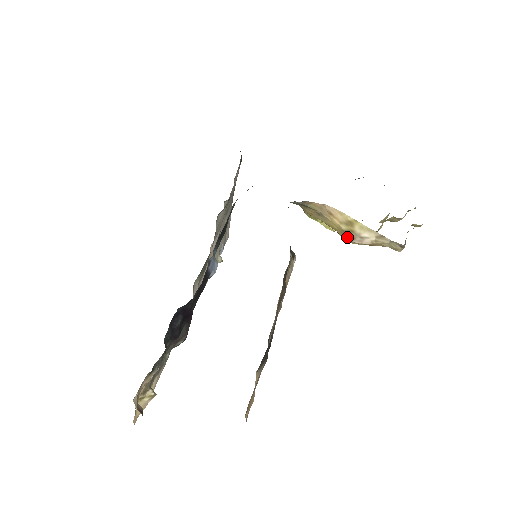
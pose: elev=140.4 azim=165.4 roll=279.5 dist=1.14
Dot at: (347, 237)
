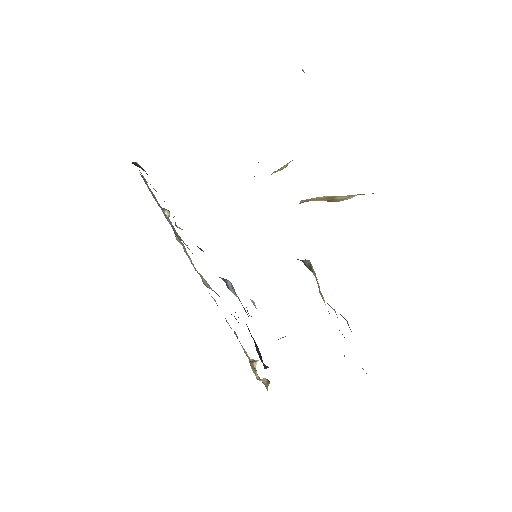
Dot at: (328, 201)
